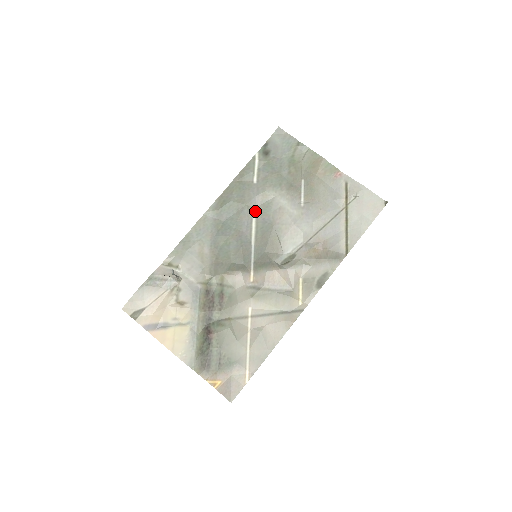
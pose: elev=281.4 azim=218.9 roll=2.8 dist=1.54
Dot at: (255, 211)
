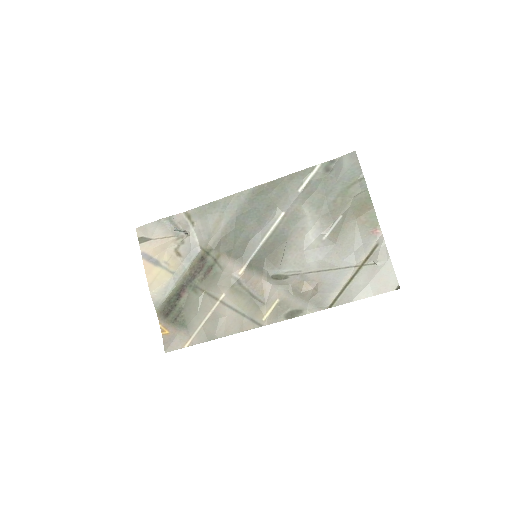
Dot at: (282, 217)
